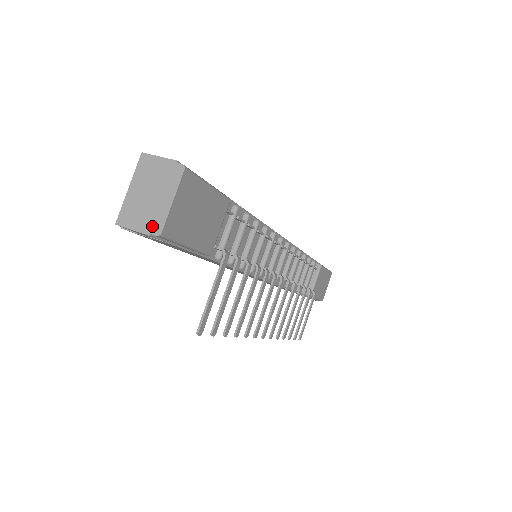
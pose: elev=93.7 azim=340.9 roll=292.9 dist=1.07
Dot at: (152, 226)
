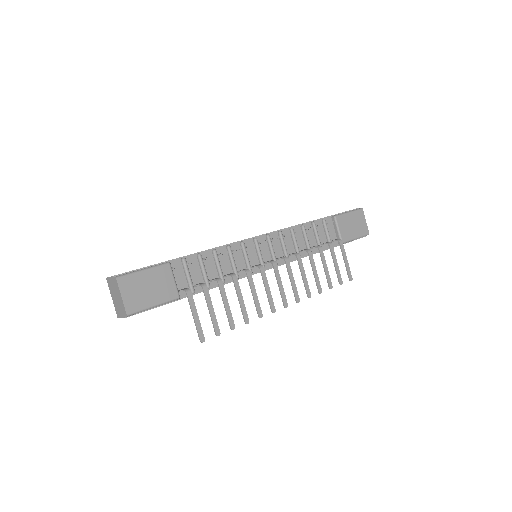
Dot at: (124, 313)
